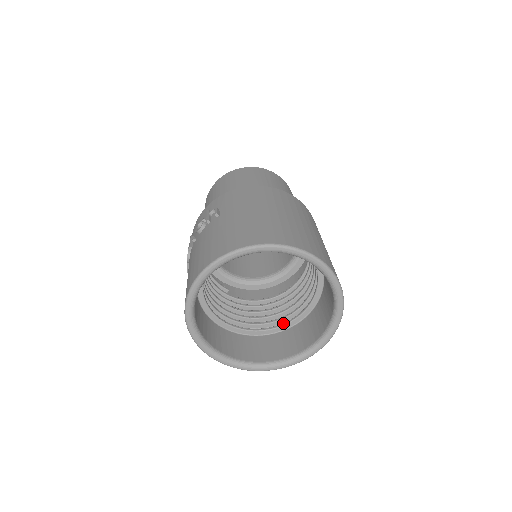
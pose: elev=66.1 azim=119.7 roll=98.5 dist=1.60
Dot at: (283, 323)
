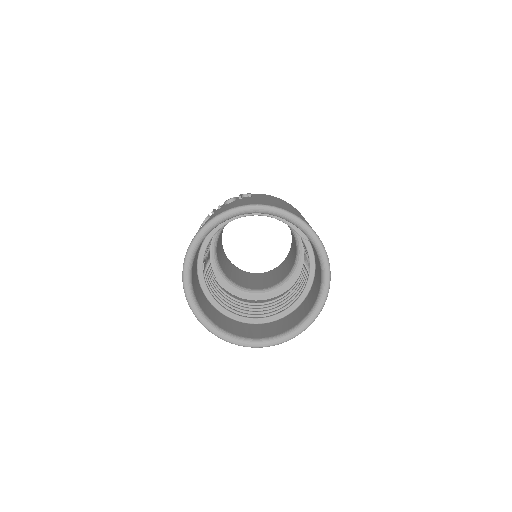
Dot at: (254, 317)
